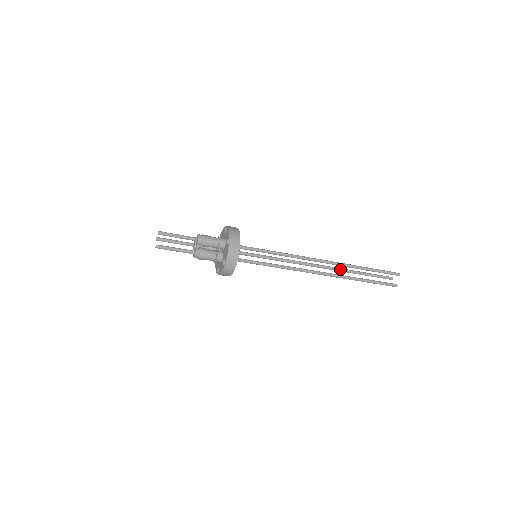
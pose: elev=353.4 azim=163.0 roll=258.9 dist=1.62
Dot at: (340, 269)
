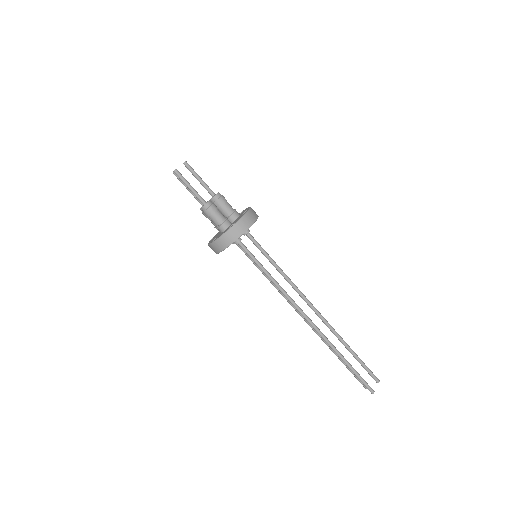
Dot at: occluded
